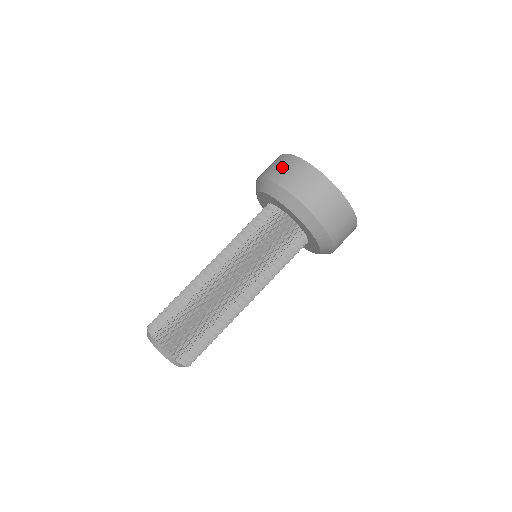
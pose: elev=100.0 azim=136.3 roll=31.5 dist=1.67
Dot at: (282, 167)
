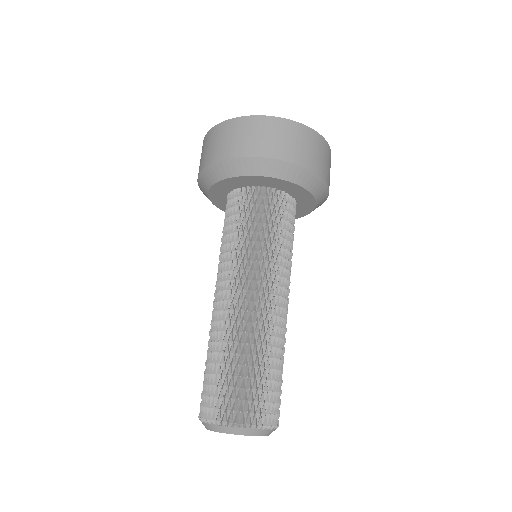
Dot at: (285, 138)
